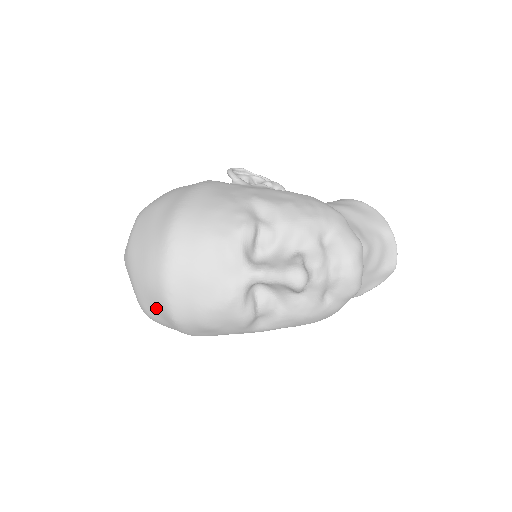
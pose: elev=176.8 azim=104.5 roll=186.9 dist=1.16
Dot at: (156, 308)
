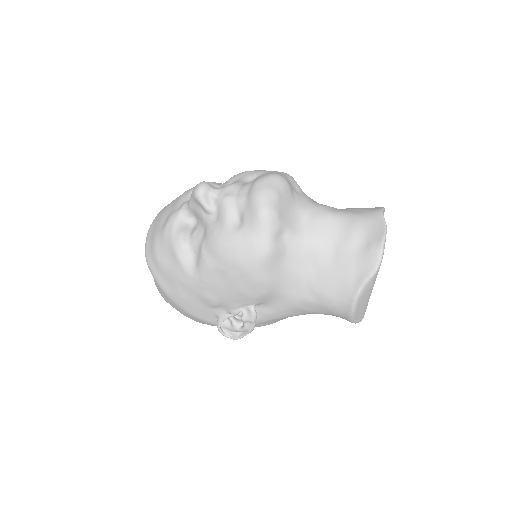
Dot at: occluded
